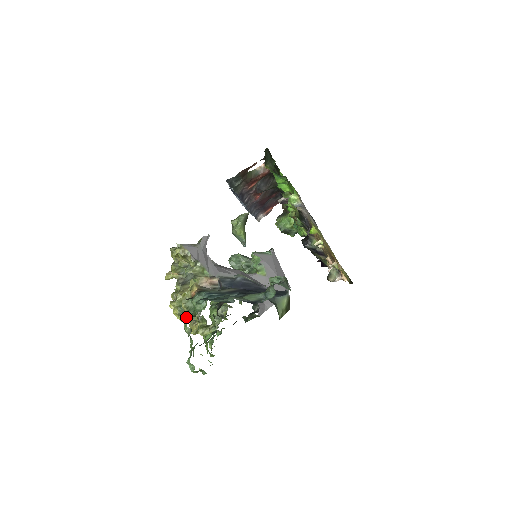
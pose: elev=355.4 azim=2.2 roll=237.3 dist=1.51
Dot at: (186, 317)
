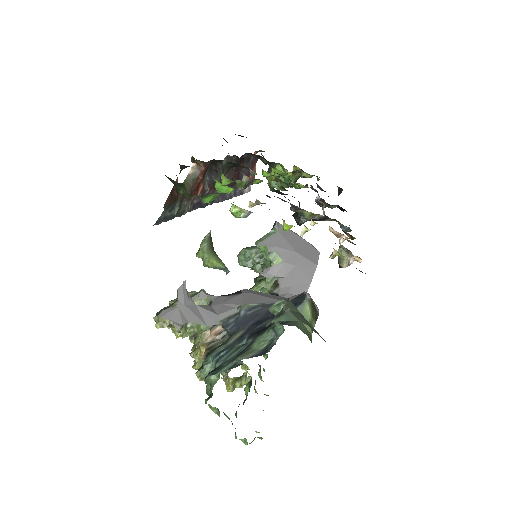
Dot at: (207, 394)
